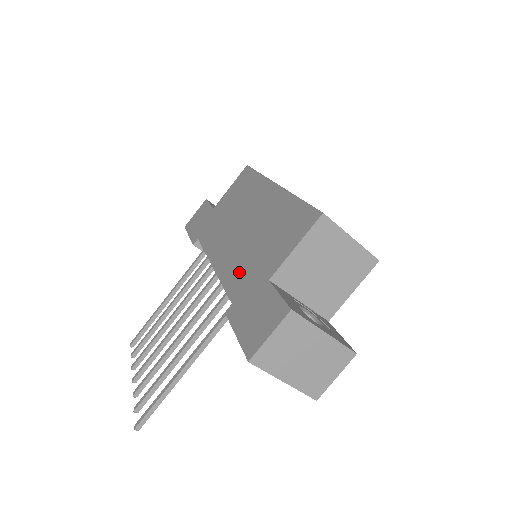
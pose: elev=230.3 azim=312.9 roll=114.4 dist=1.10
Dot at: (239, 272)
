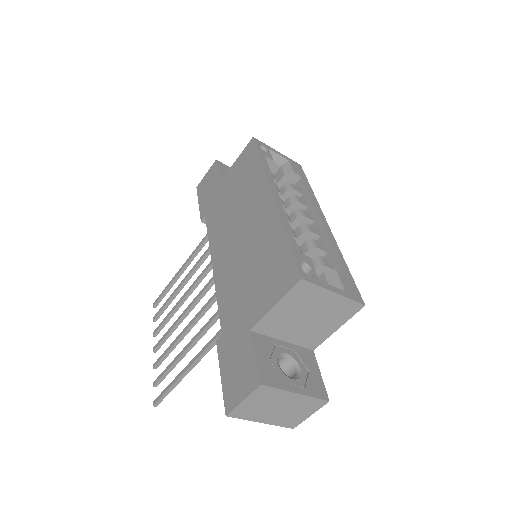
Dot at: (230, 298)
